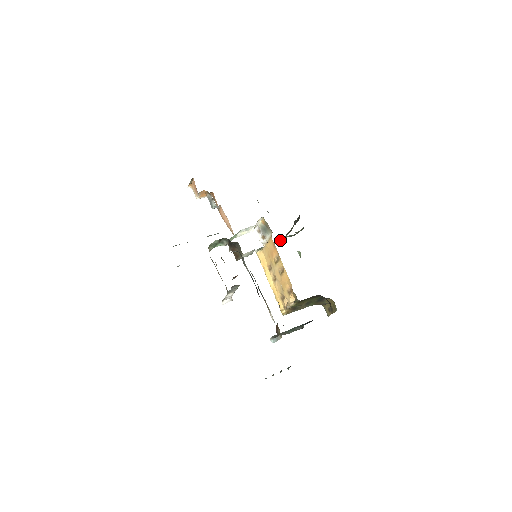
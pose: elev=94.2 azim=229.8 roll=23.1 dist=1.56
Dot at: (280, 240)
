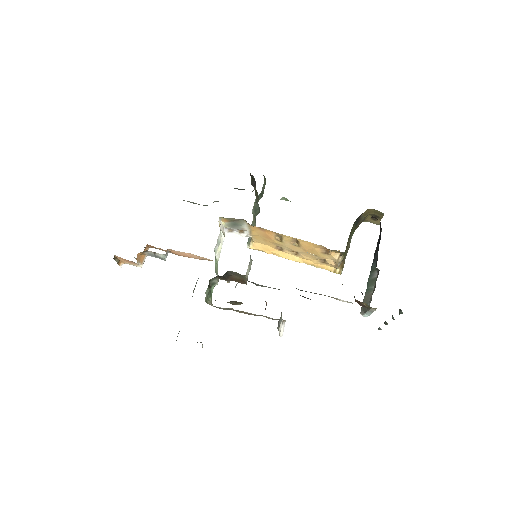
Dot at: (256, 211)
